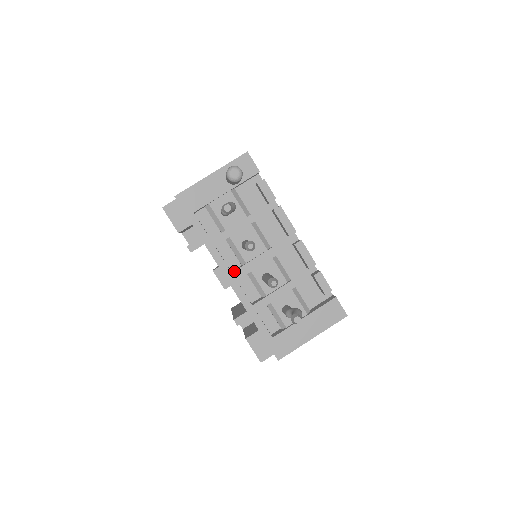
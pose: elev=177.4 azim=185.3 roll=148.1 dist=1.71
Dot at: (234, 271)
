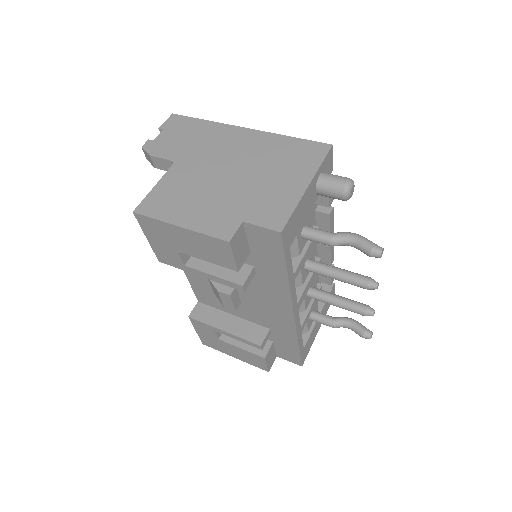
Dot at: (299, 301)
